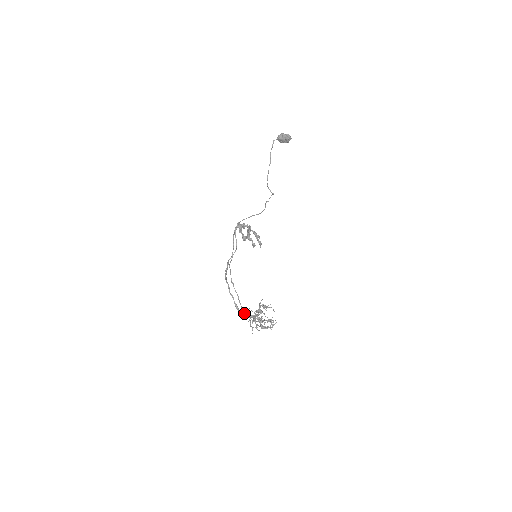
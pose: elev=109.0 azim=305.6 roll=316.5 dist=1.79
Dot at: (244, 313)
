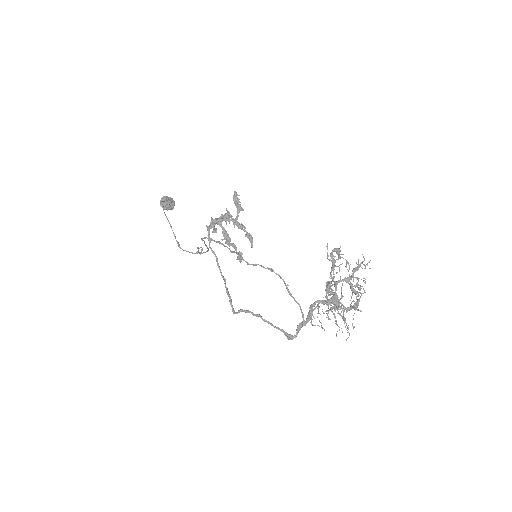
Dot at: (312, 312)
